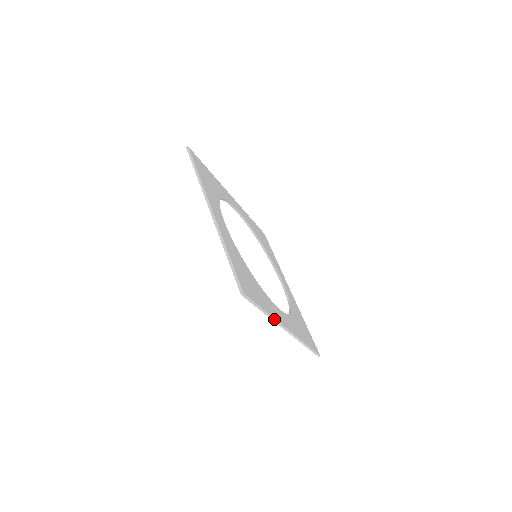
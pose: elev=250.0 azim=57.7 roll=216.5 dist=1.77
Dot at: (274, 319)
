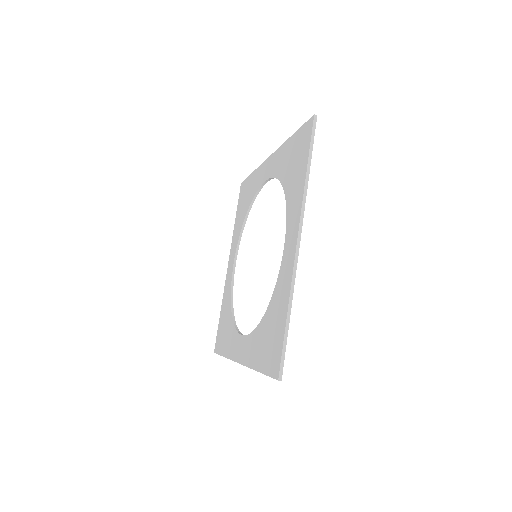
Dot at: occluded
